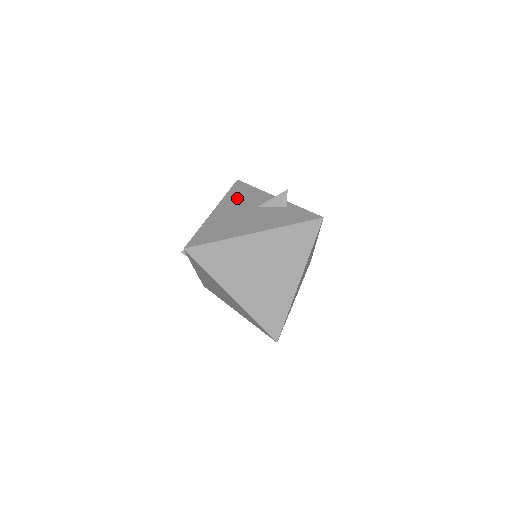
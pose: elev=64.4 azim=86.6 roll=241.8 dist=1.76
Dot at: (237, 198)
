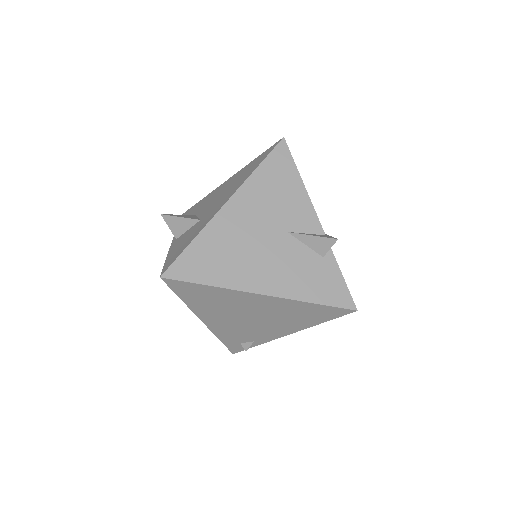
Dot at: (267, 191)
